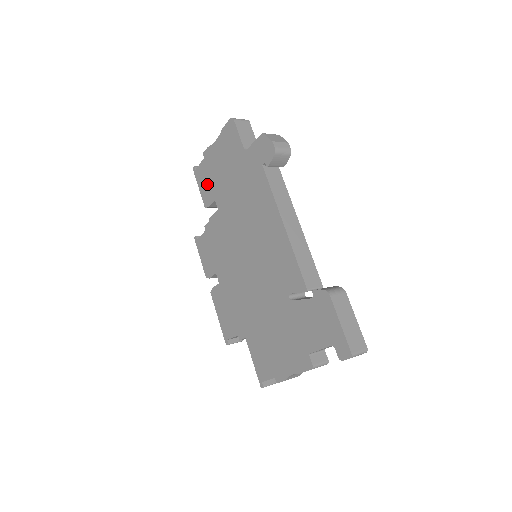
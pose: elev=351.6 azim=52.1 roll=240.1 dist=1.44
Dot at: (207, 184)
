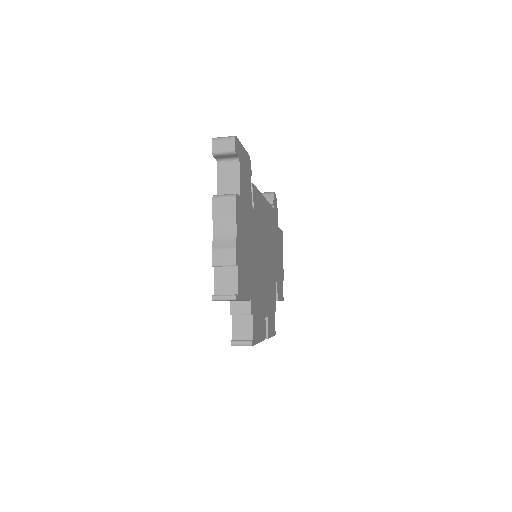
Dot at: occluded
